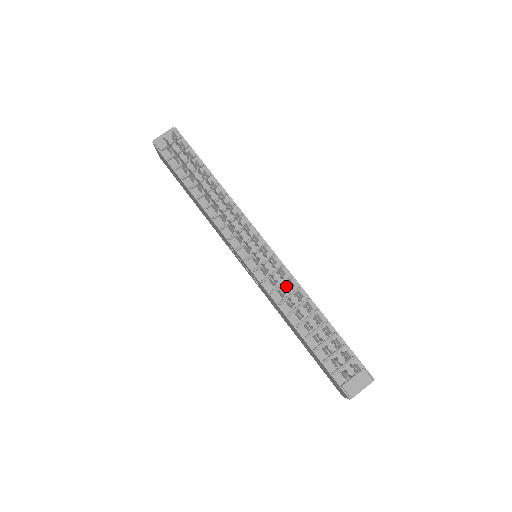
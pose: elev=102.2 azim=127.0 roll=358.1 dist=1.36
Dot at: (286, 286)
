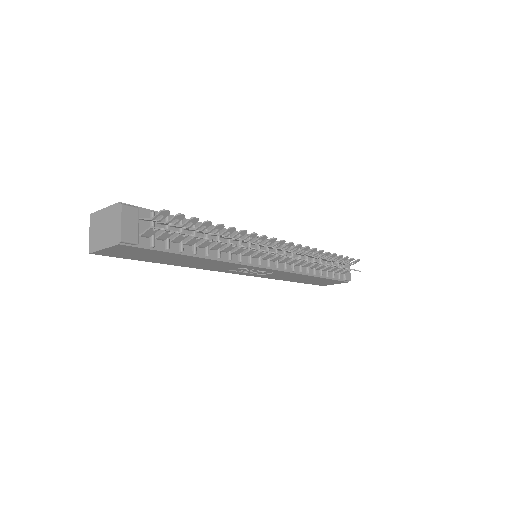
Dot at: (294, 256)
